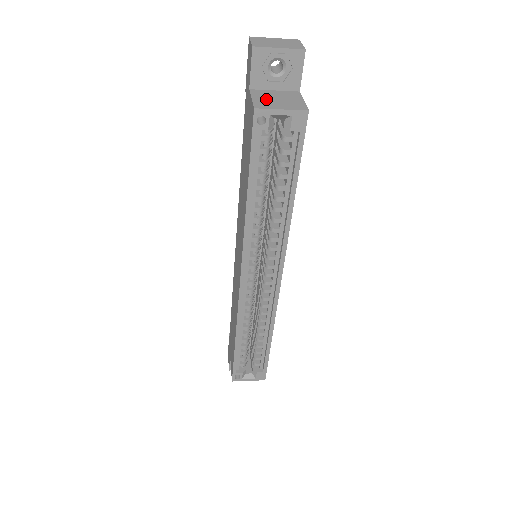
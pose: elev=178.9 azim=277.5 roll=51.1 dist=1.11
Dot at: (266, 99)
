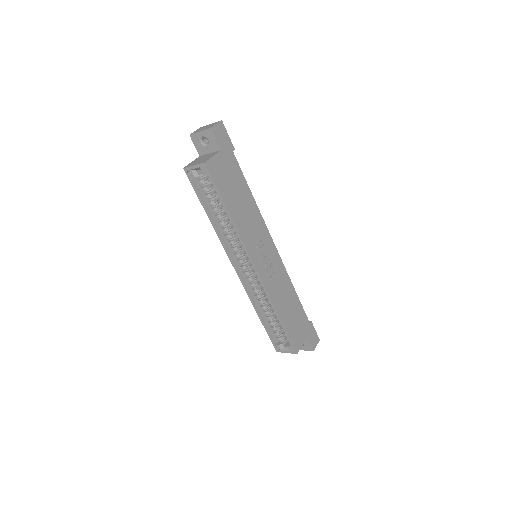
Dot at: (197, 161)
